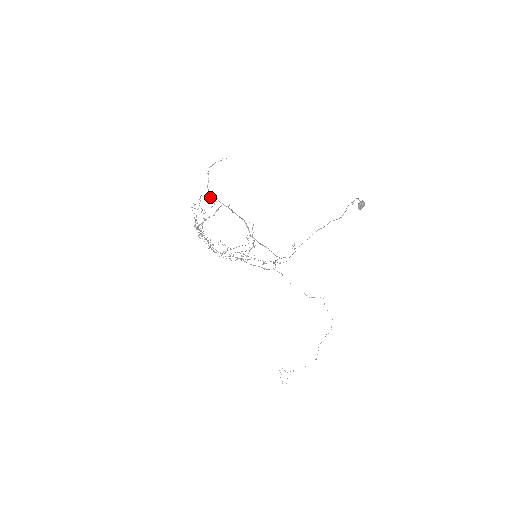
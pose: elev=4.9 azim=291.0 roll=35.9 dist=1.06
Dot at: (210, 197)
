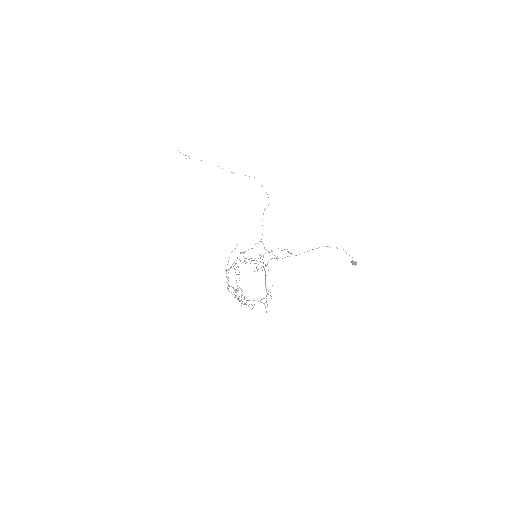
Dot at: occluded
